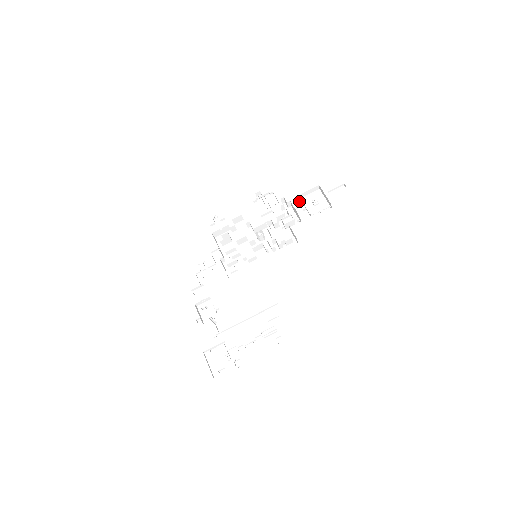
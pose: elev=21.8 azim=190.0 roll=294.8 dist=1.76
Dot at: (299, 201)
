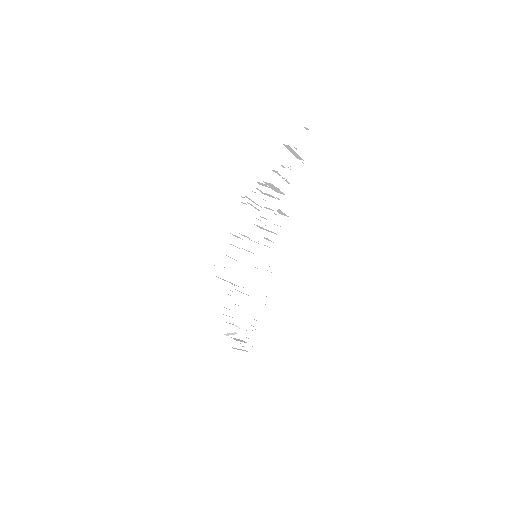
Dot at: (275, 175)
